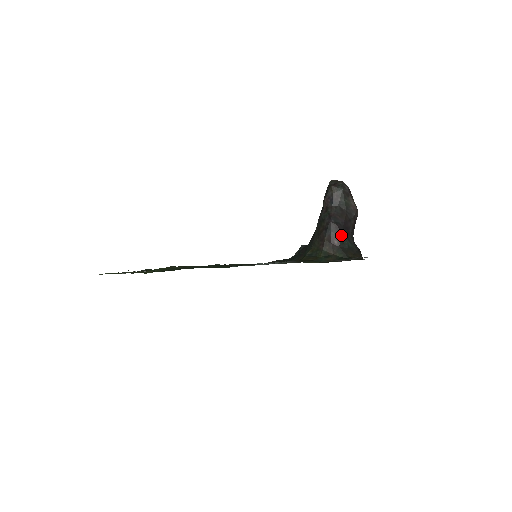
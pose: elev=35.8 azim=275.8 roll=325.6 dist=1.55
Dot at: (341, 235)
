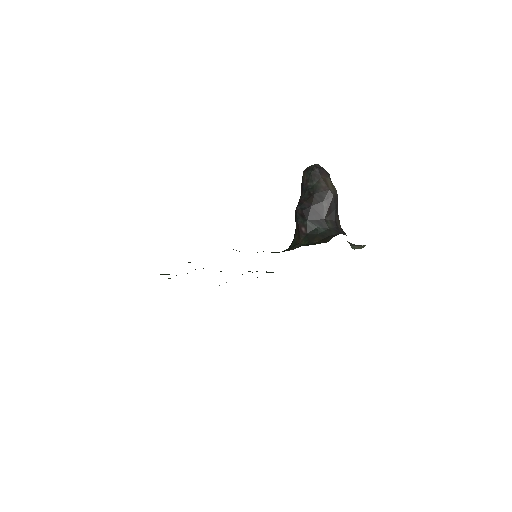
Dot at: (308, 221)
